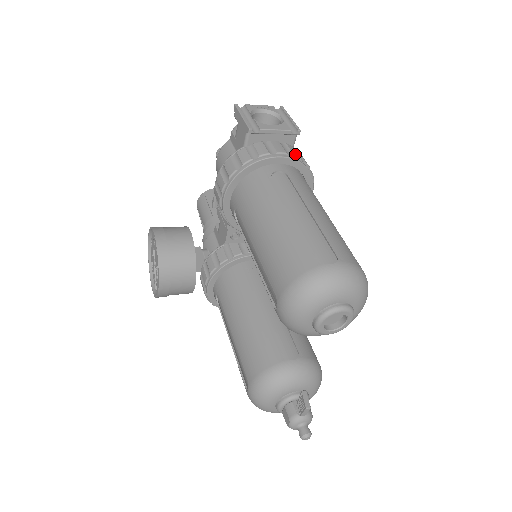
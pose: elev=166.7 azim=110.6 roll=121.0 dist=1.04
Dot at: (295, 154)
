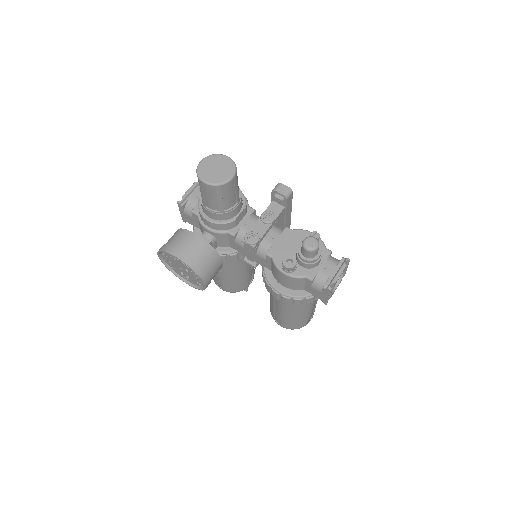
Dot at: occluded
